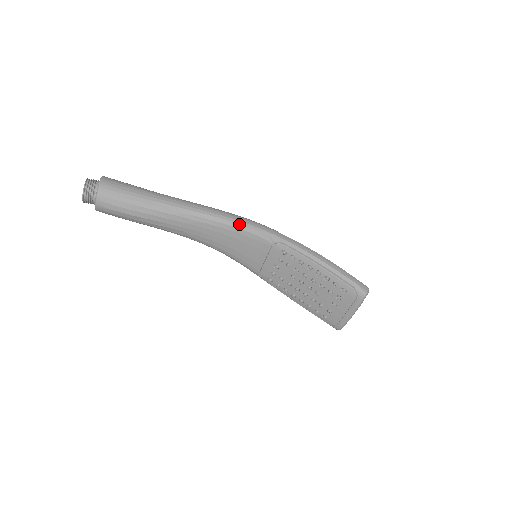
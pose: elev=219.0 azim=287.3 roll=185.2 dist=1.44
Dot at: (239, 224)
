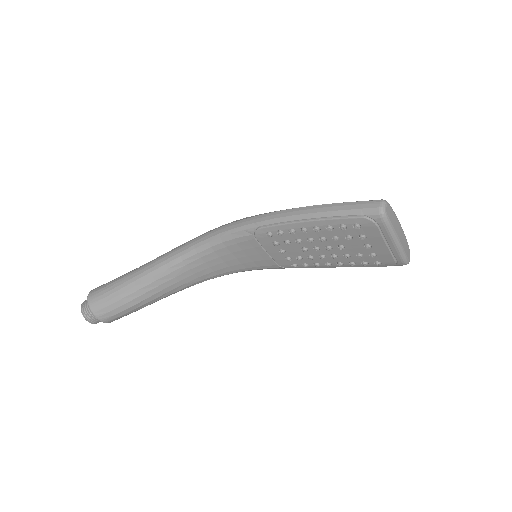
Dot at: (211, 241)
